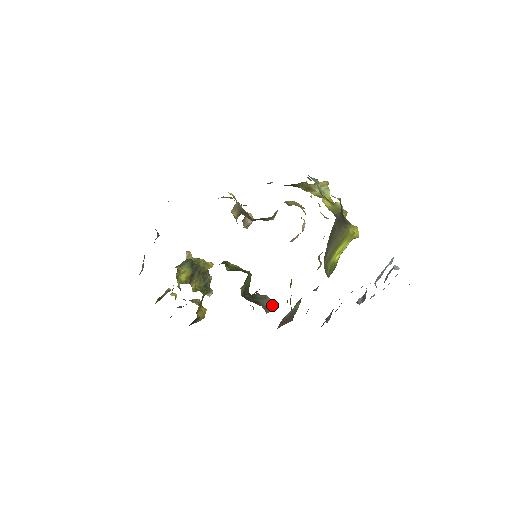
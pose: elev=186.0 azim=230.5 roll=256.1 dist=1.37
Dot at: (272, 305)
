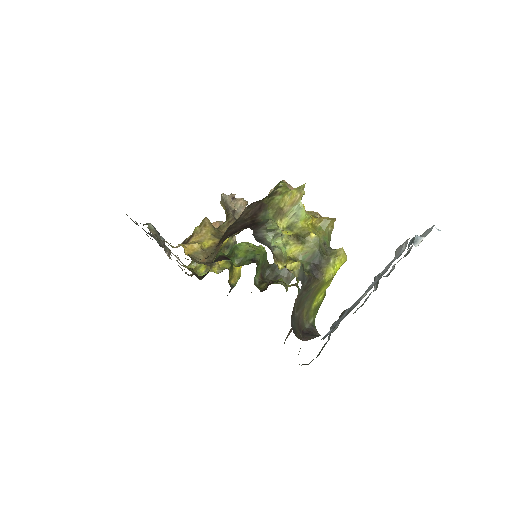
Dot at: occluded
